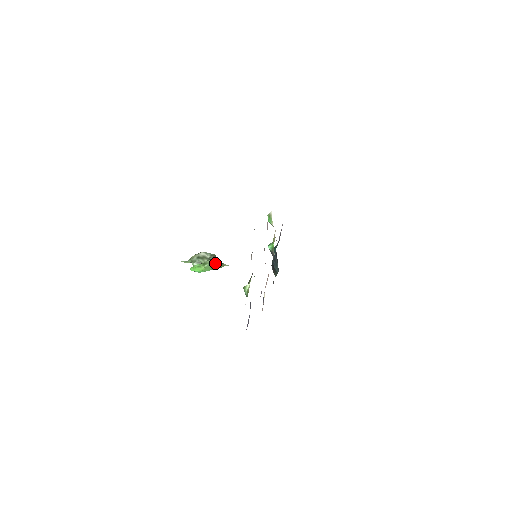
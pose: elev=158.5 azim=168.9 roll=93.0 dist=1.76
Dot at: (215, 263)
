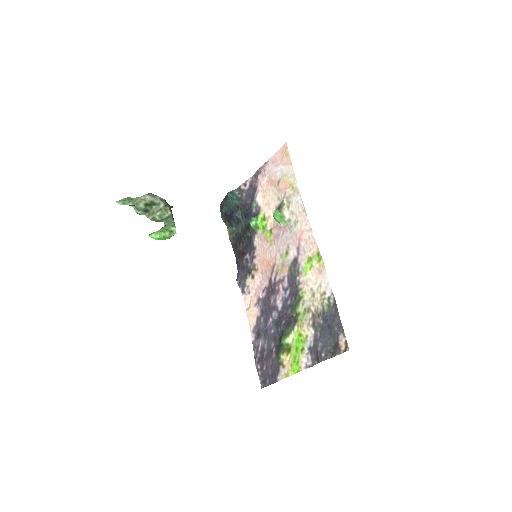
Dot at: occluded
